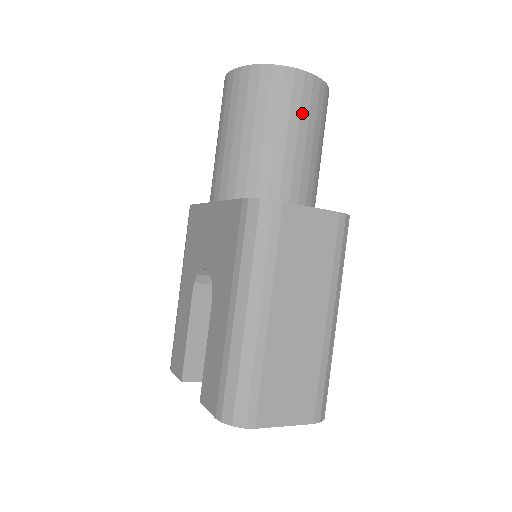
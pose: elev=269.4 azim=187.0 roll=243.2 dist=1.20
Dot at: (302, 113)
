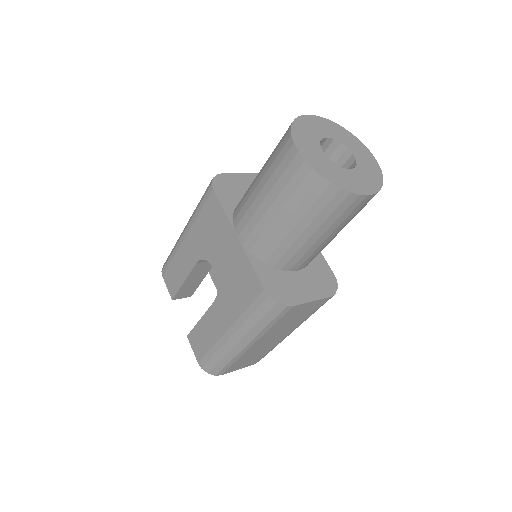
Dot at: (344, 221)
